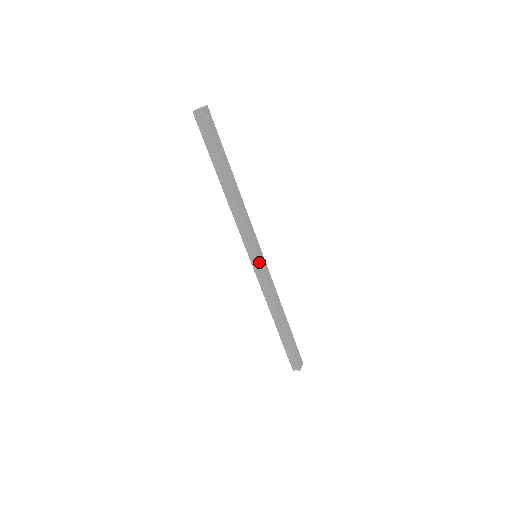
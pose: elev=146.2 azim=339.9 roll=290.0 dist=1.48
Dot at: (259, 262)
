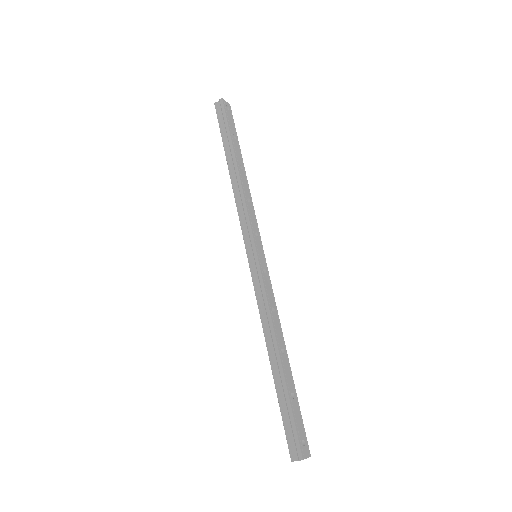
Dot at: (257, 257)
